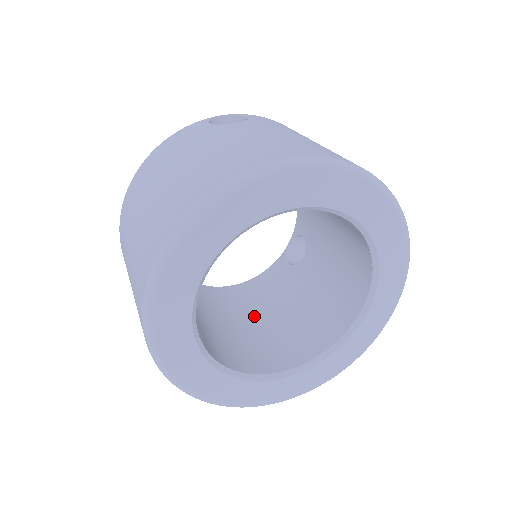
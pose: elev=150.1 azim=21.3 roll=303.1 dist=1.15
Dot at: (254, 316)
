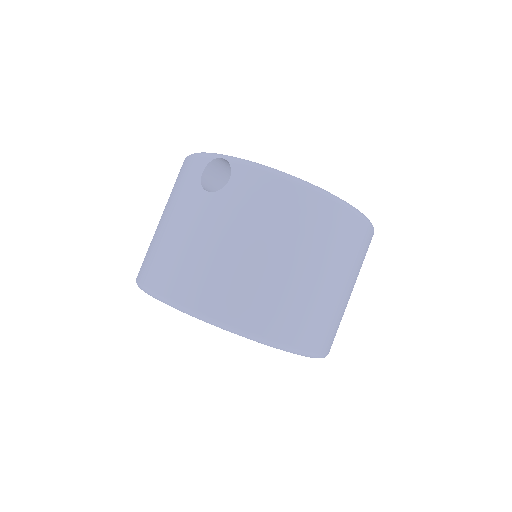
Dot at: occluded
